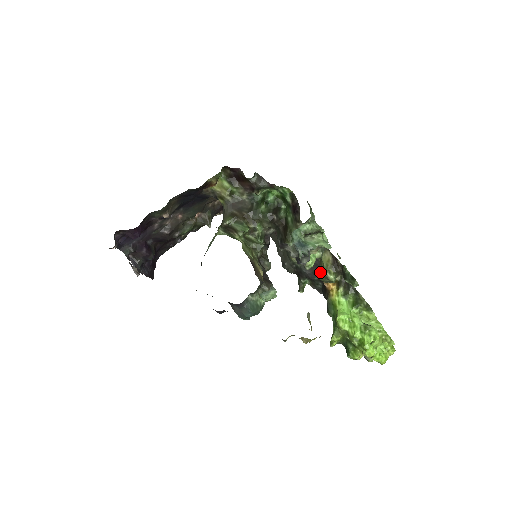
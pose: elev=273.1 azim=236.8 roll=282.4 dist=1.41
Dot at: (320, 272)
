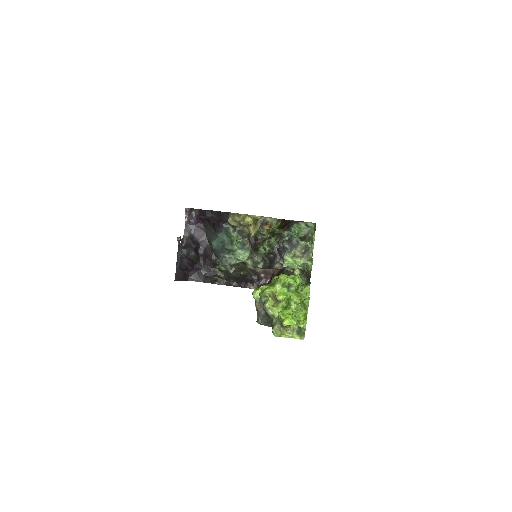
Dot at: occluded
